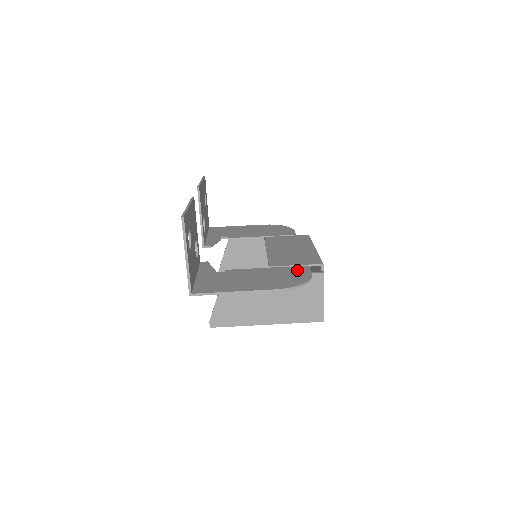
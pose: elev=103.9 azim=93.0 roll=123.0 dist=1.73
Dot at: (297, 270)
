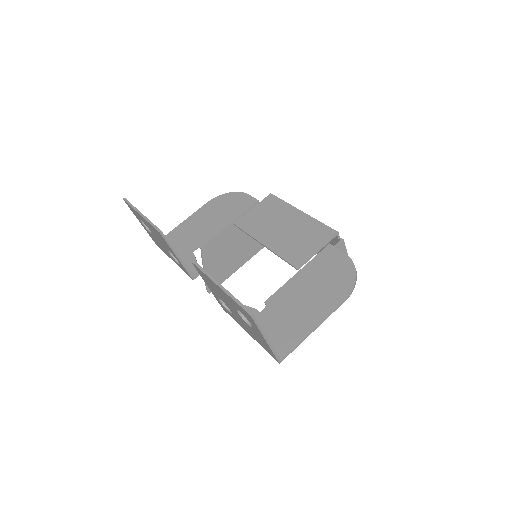
Dot at: (328, 258)
